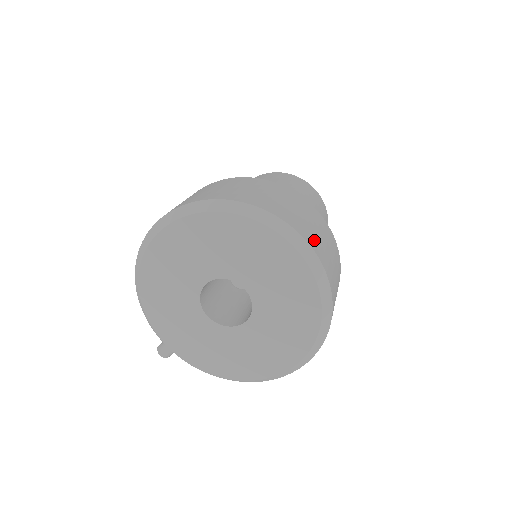
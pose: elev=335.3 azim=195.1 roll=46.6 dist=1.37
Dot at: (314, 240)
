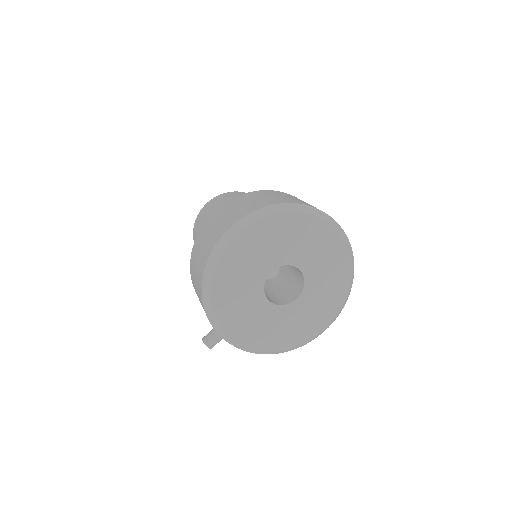
Dot at: occluded
